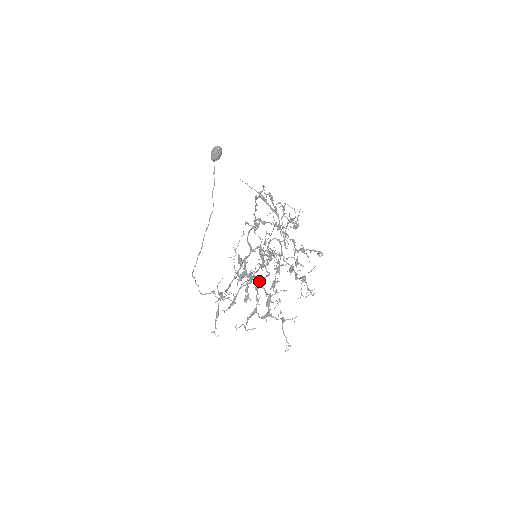
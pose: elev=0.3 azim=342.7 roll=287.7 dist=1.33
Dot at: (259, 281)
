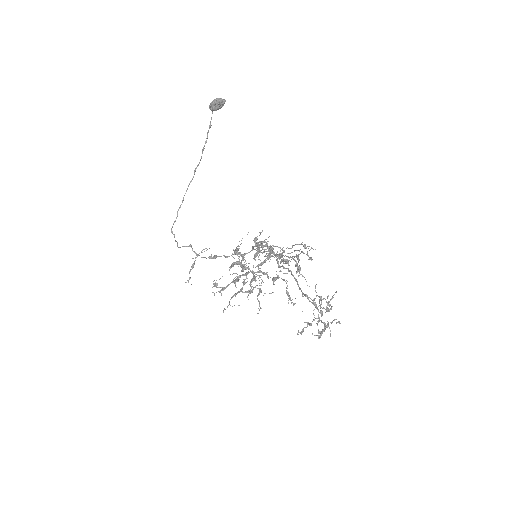
Dot at: (252, 272)
